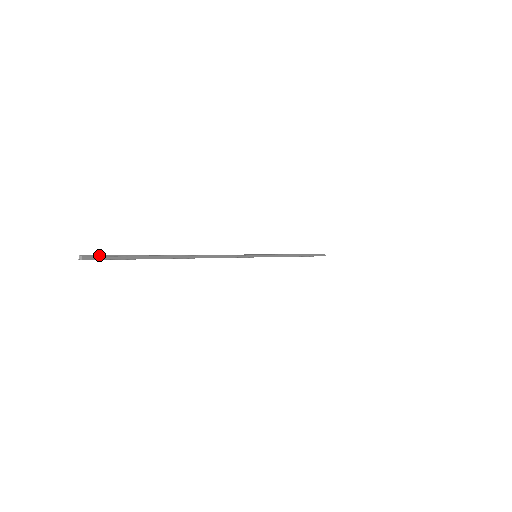
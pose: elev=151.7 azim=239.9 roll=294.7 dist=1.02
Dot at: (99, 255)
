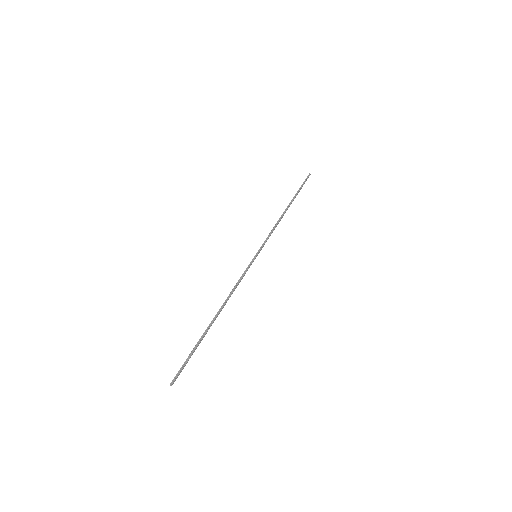
Dot at: (177, 374)
